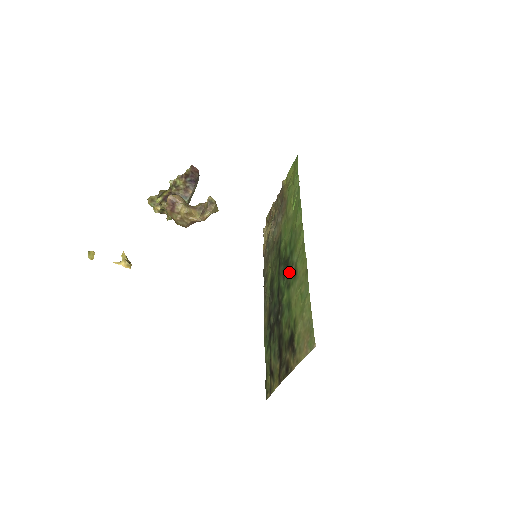
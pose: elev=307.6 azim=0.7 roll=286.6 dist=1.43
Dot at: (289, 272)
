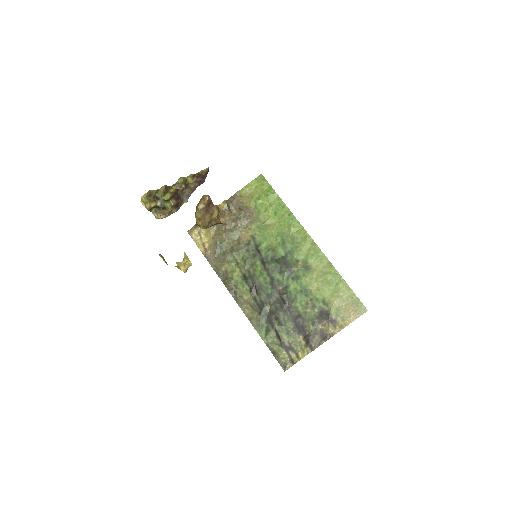
Dot at: (294, 267)
